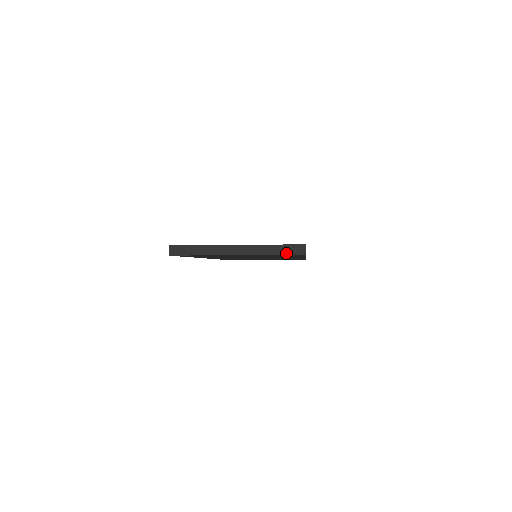
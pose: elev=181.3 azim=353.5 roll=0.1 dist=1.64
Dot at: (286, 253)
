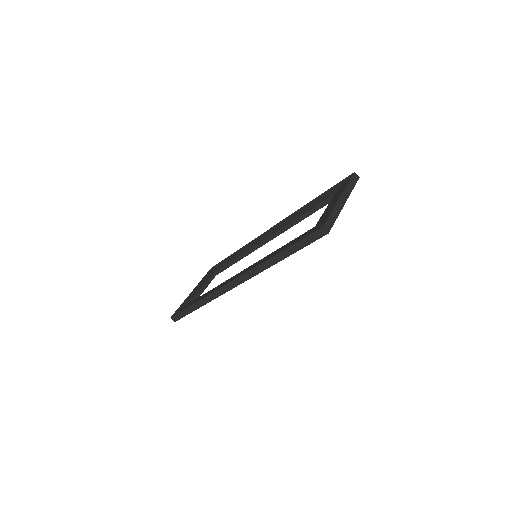
Dot at: (355, 183)
